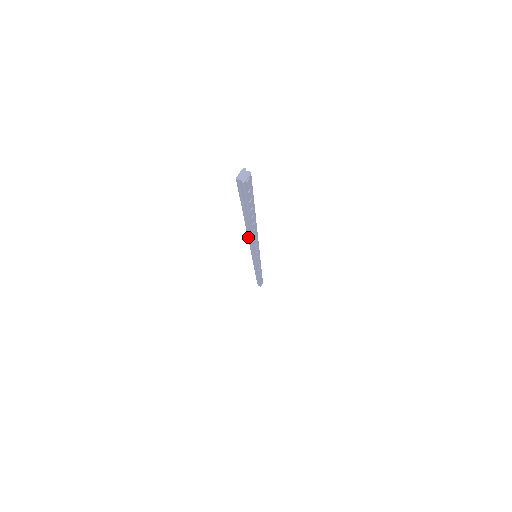
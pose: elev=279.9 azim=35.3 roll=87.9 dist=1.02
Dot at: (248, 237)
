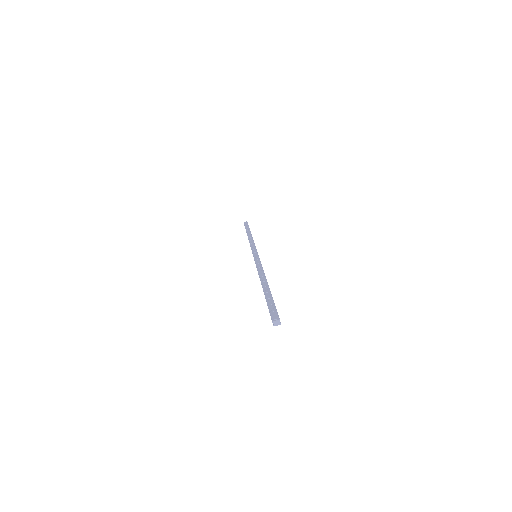
Dot at: (259, 276)
